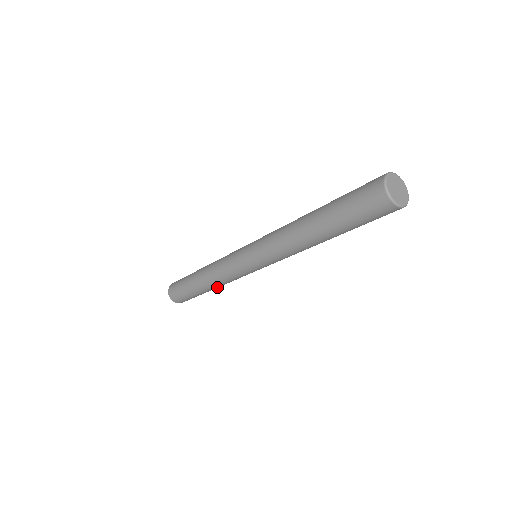
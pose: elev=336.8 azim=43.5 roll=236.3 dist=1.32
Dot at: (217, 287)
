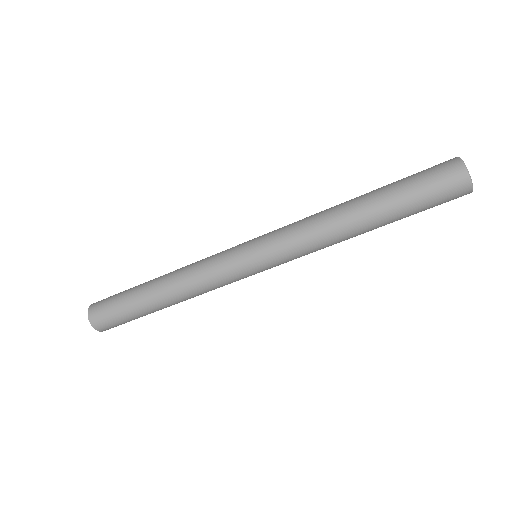
Dot at: (181, 301)
